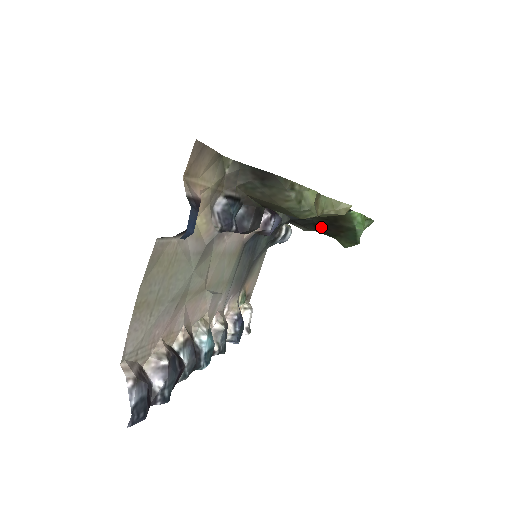
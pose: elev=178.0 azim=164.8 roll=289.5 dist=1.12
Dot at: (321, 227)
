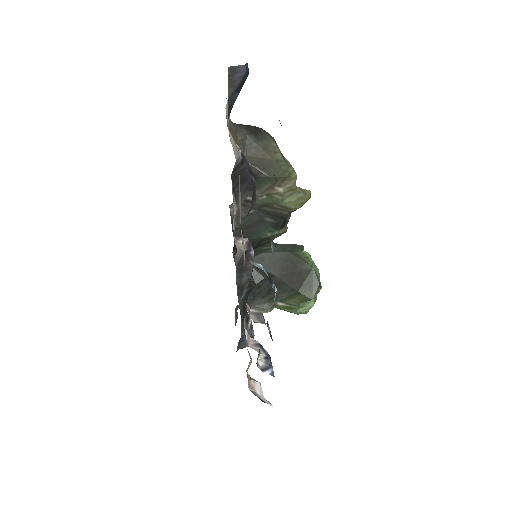
Dot at: (285, 283)
